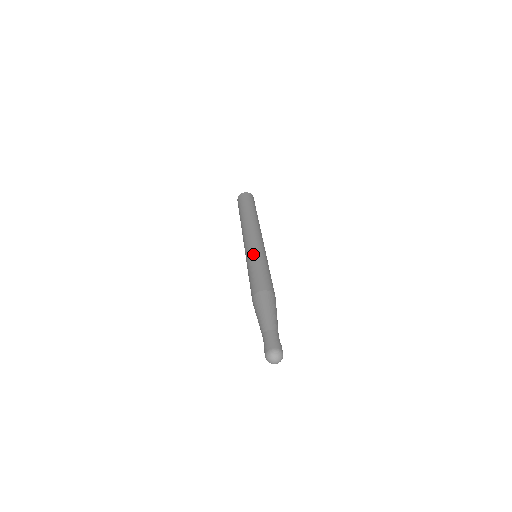
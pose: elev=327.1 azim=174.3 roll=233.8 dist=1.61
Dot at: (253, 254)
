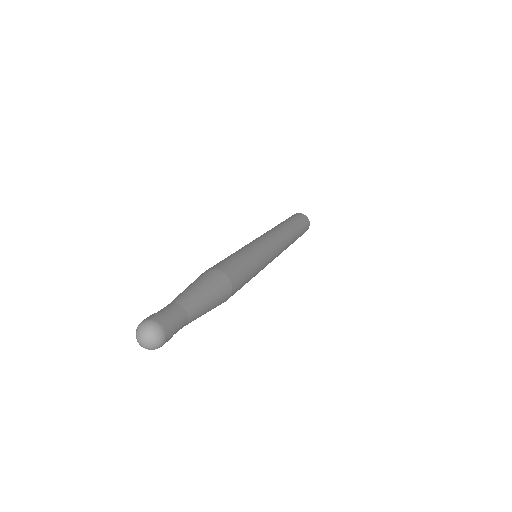
Dot at: (256, 246)
